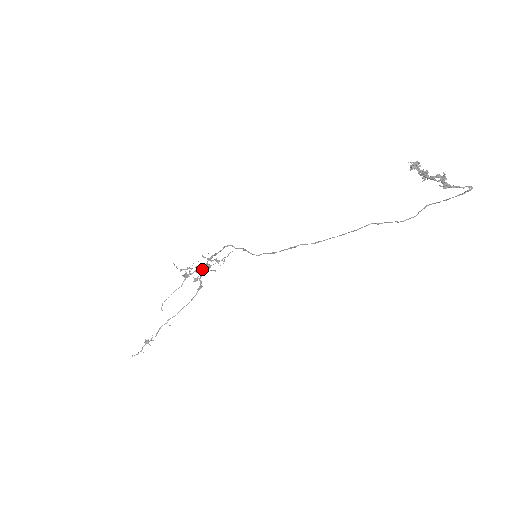
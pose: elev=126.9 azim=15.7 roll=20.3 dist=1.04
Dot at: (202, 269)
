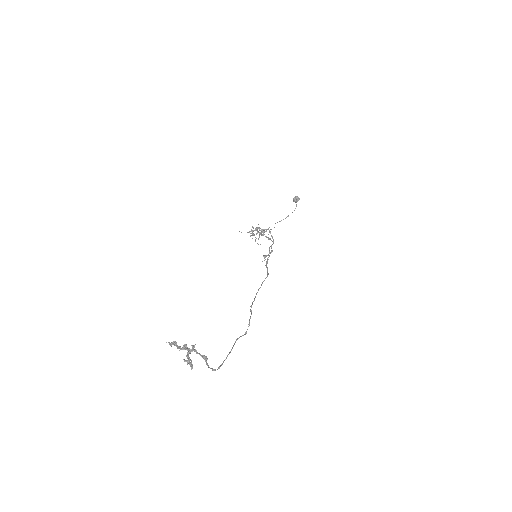
Dot at: (259, 233)
